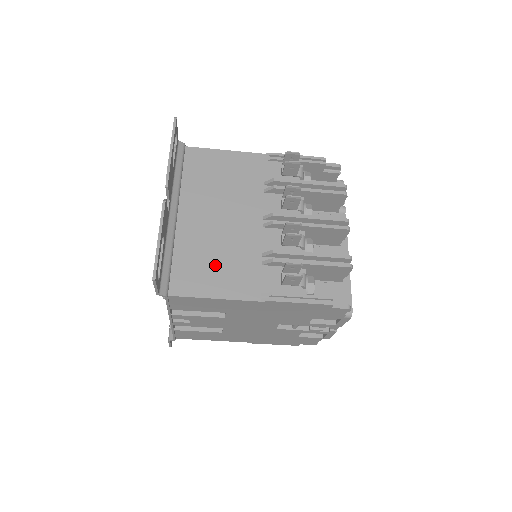
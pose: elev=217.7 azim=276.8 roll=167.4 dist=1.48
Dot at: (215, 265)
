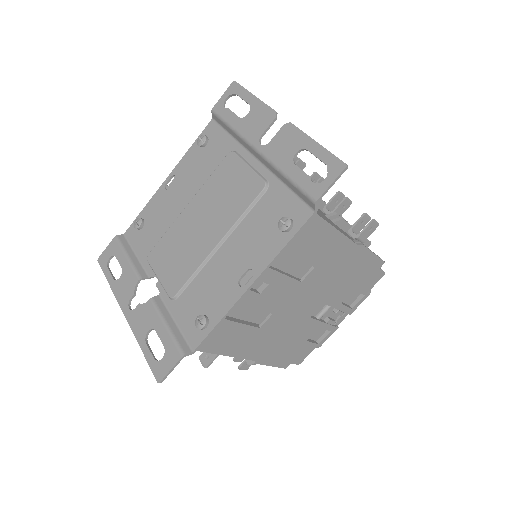
Dot at: occluded
